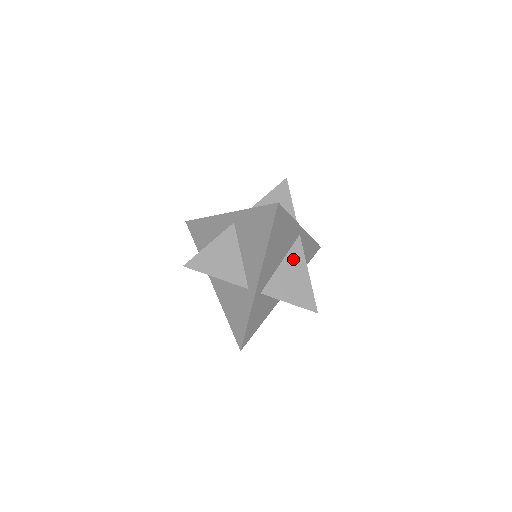
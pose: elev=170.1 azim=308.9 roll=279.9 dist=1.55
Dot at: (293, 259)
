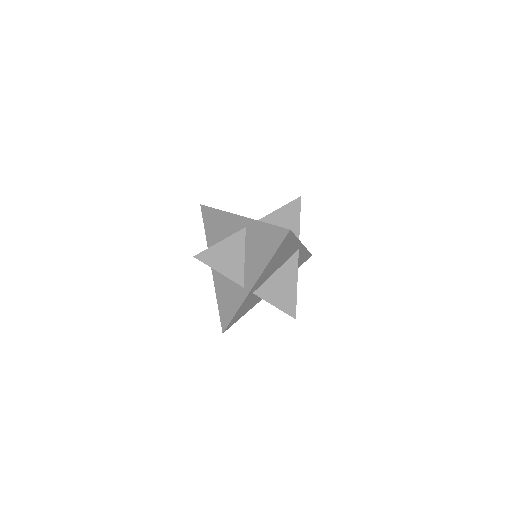
Dot at: (287, 269)
